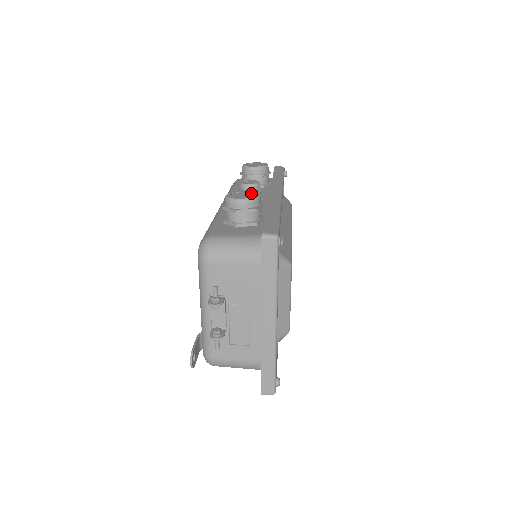
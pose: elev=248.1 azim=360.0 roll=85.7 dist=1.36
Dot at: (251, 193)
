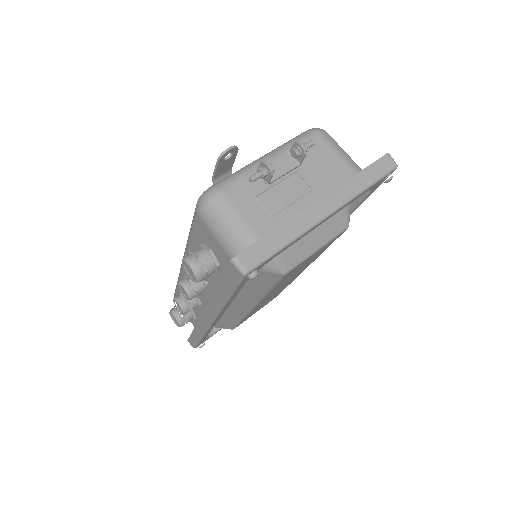
Dot at: occluded
